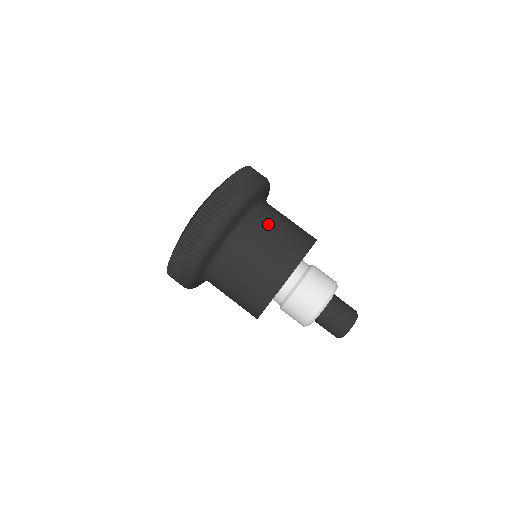
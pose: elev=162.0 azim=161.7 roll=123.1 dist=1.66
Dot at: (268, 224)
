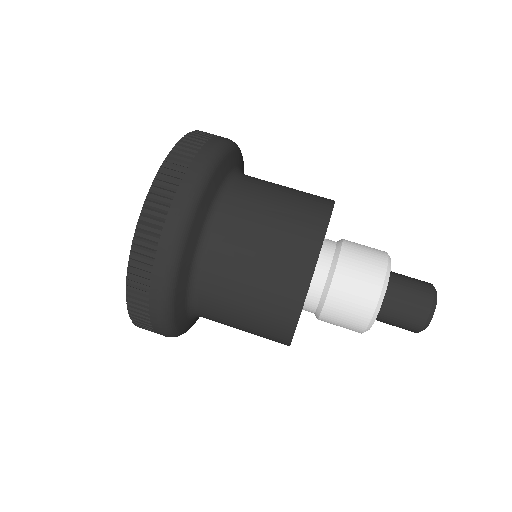
Dot at: (267, 182)
